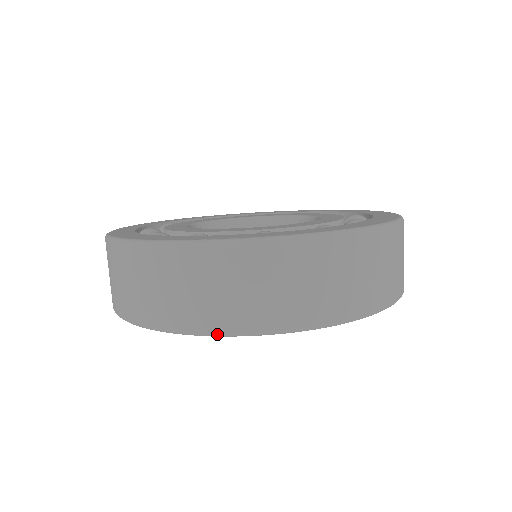
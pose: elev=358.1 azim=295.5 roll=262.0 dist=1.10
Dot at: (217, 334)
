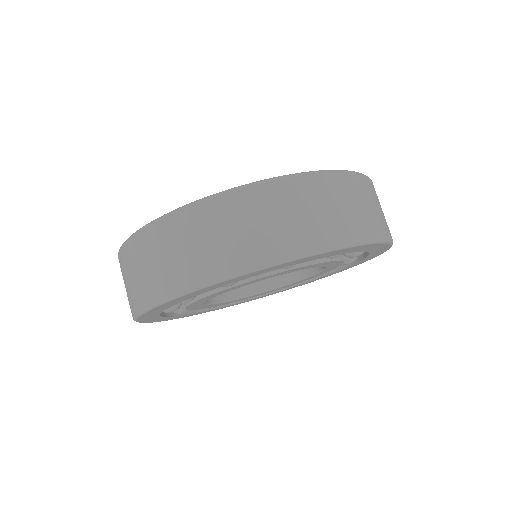
Dot at: (249, 269)
